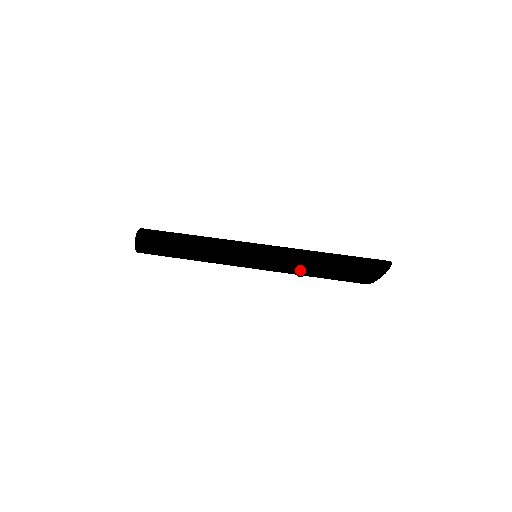
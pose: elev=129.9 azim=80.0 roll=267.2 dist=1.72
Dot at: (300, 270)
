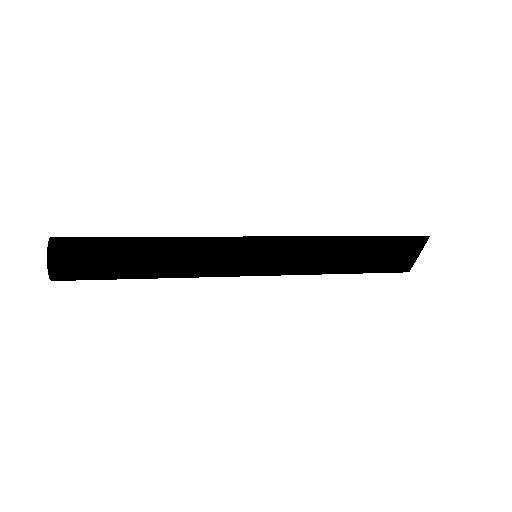
Dot at: (328, 266)
